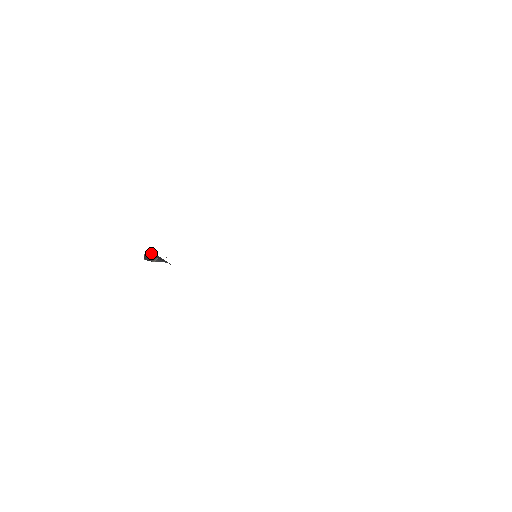
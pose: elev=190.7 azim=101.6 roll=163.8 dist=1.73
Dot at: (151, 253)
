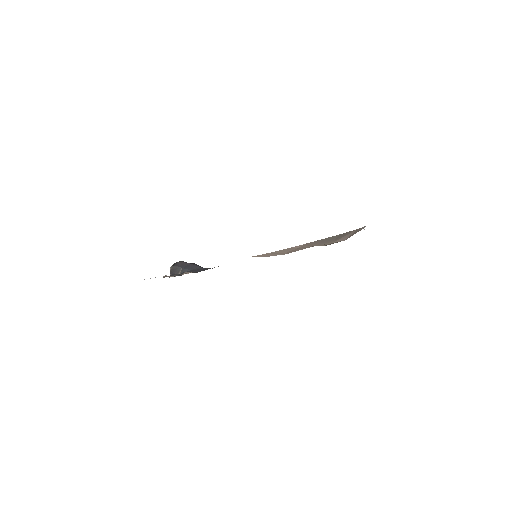
Dot at: (176, 264)
